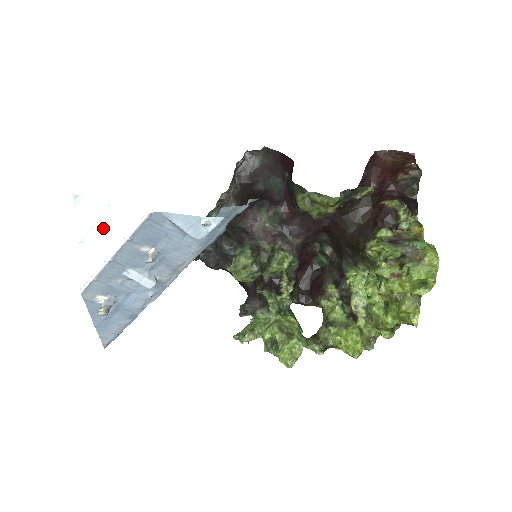
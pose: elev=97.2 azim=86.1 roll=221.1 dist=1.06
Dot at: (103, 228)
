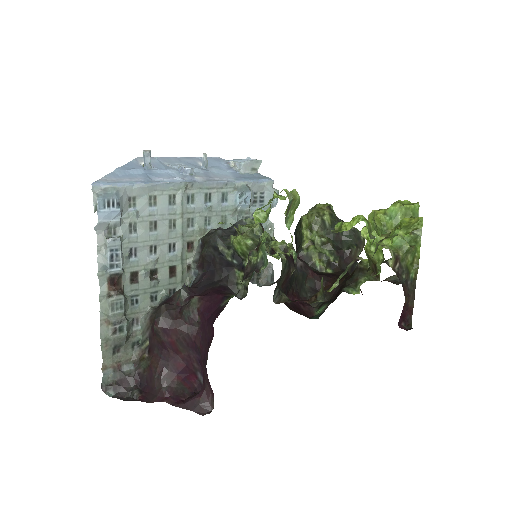
Dot at: occluded
